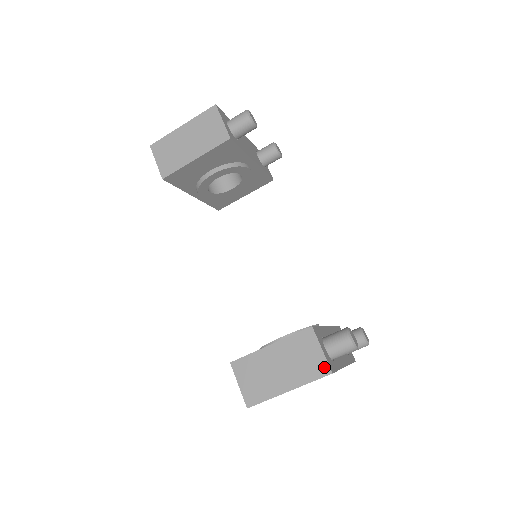
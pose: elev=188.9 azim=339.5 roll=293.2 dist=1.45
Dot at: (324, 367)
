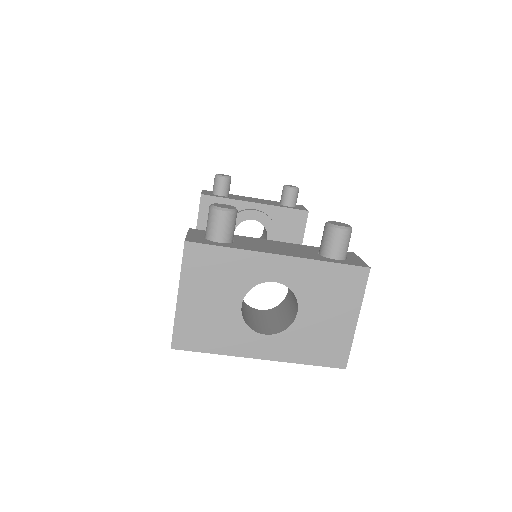
Dot at: occluded
